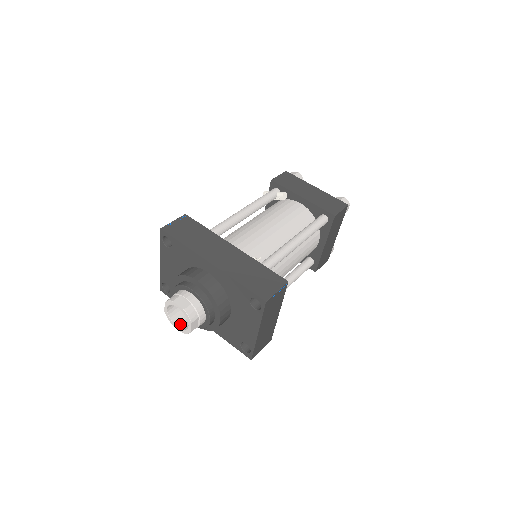
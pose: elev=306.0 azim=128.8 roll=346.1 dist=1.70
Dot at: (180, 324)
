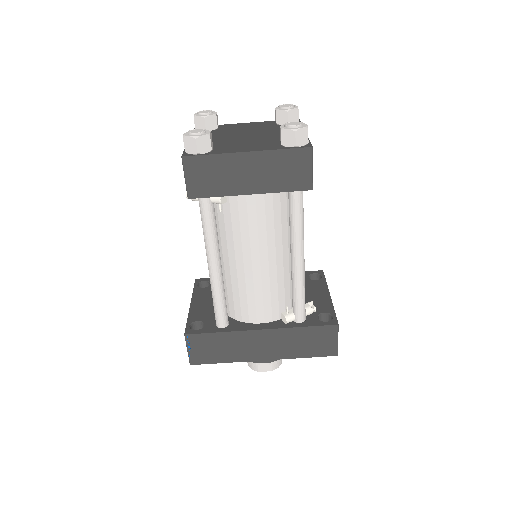
Dot at: occluded
